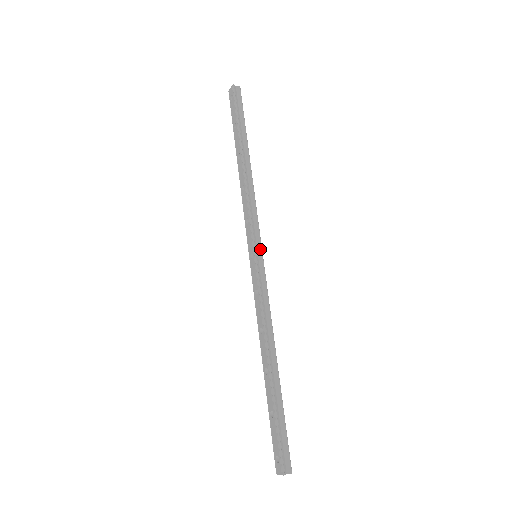
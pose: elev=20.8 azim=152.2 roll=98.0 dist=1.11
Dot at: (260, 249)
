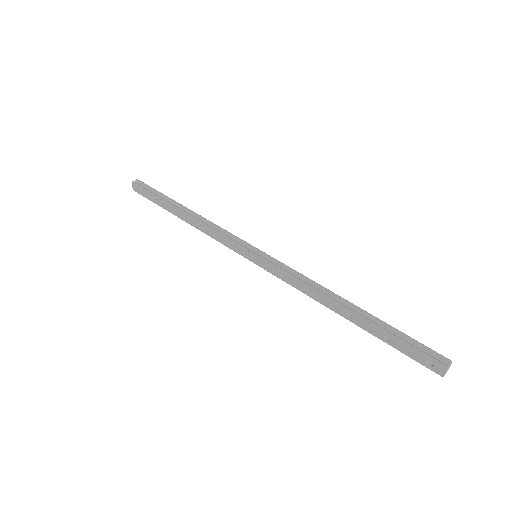
Dot at: (253, 248)
